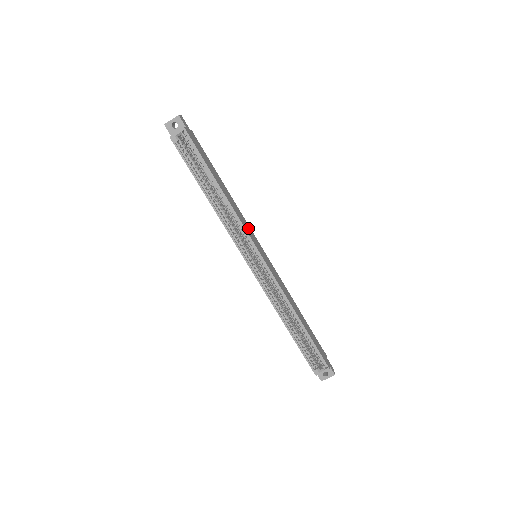
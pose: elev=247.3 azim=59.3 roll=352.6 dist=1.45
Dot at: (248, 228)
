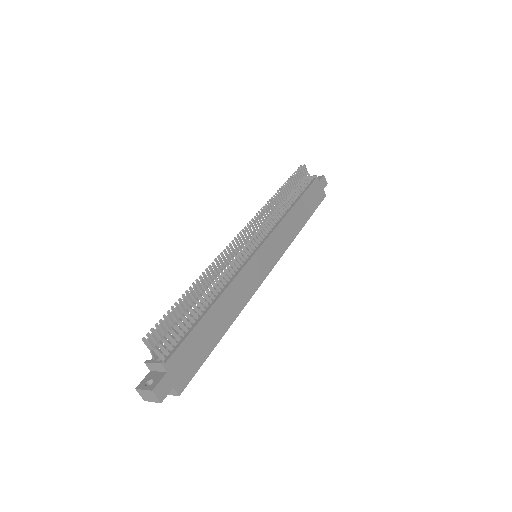
Dot at: (249, 277)
